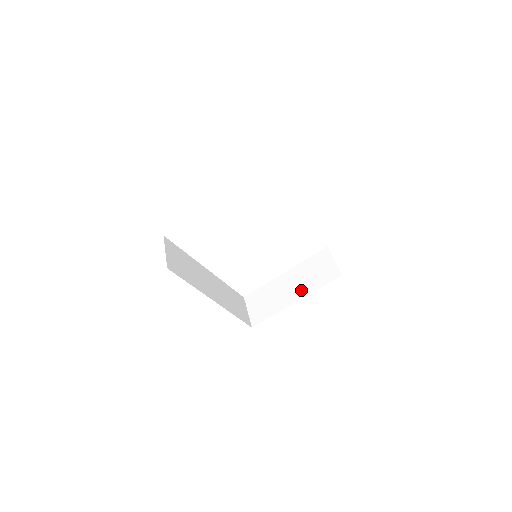
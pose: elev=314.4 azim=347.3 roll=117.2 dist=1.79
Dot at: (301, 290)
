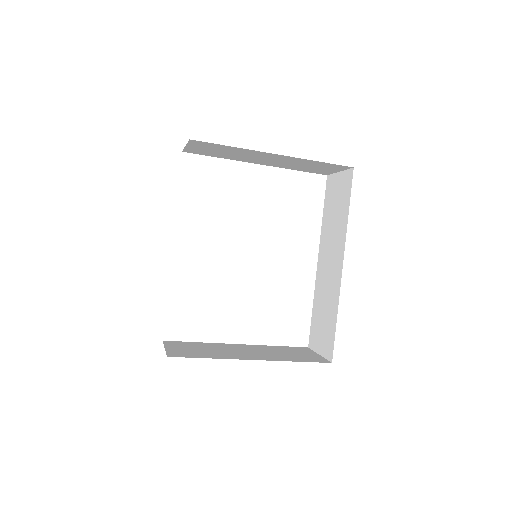
Dot at: (265, 356)
